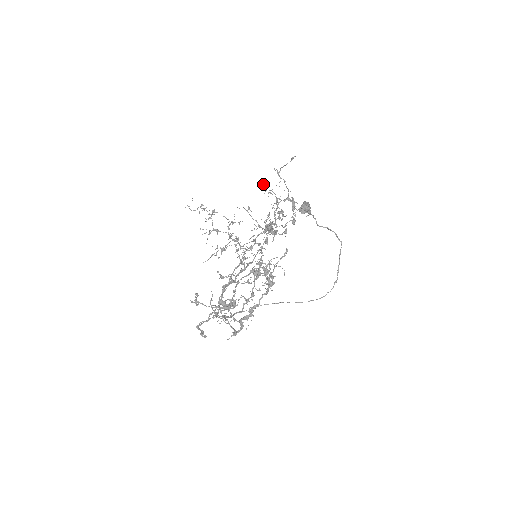
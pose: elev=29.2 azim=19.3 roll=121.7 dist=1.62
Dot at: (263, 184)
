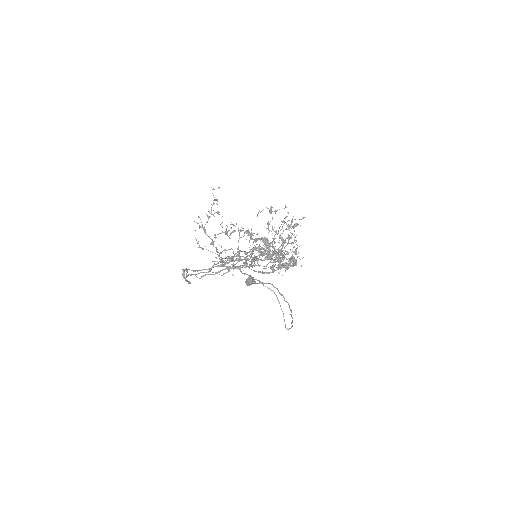
Dot at: occluded
